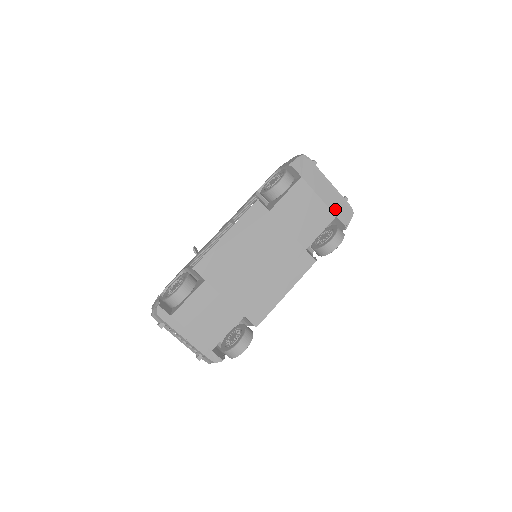
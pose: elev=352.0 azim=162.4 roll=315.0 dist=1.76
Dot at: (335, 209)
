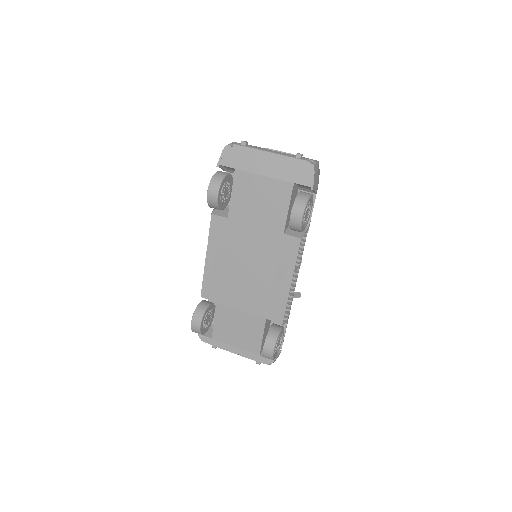
Dot at: (289, 176)
